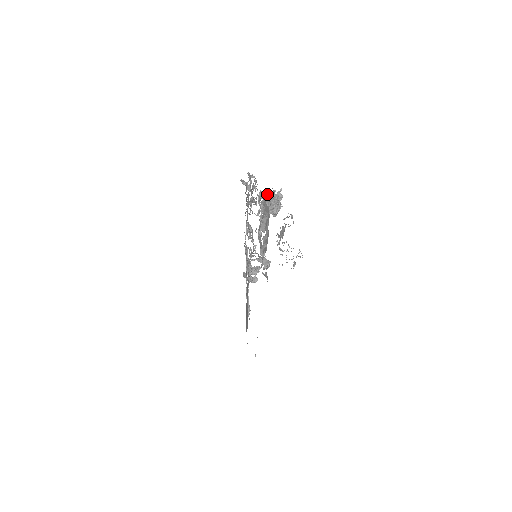
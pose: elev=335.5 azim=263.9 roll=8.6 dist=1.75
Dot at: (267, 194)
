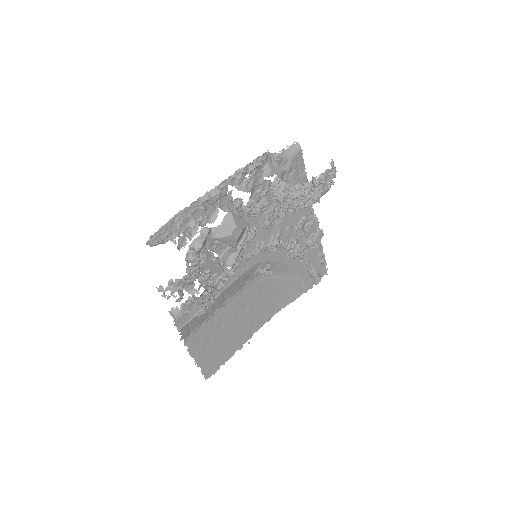
Dot at: (285, 185)
